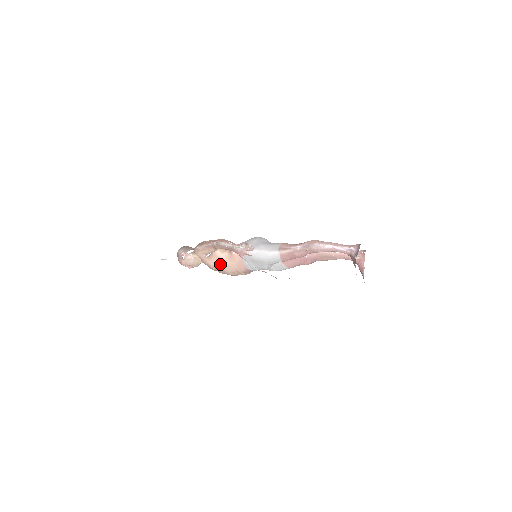
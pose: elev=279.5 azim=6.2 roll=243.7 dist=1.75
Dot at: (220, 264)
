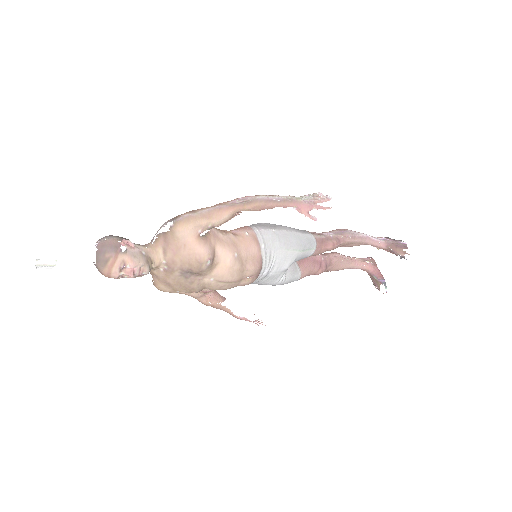
Dot at: (222, 253)
